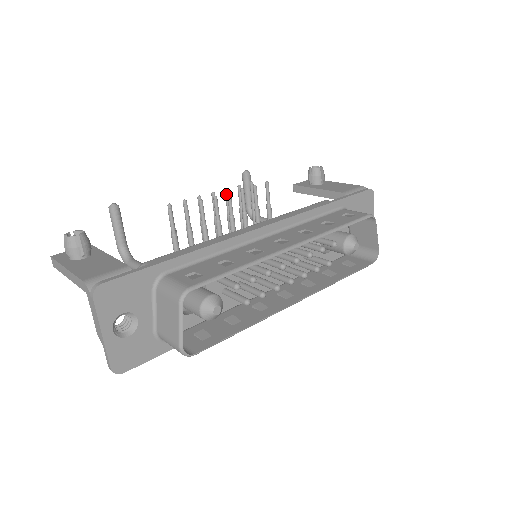
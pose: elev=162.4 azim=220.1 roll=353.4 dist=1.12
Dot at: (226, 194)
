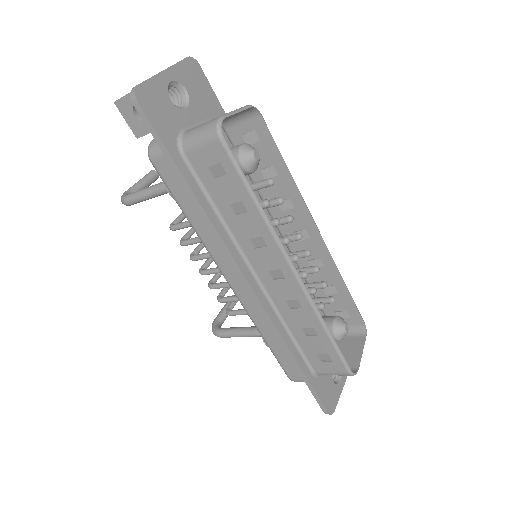
Dot at: occluded
